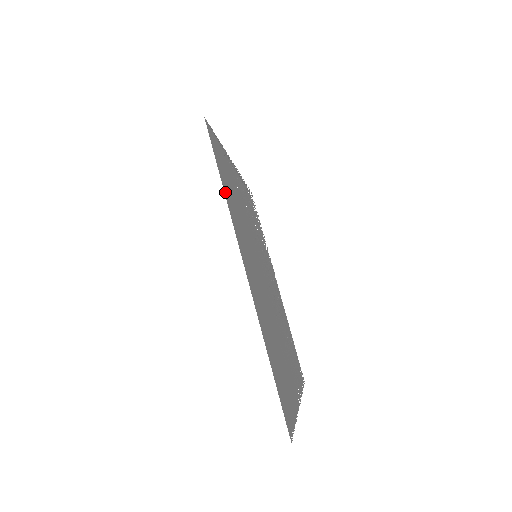
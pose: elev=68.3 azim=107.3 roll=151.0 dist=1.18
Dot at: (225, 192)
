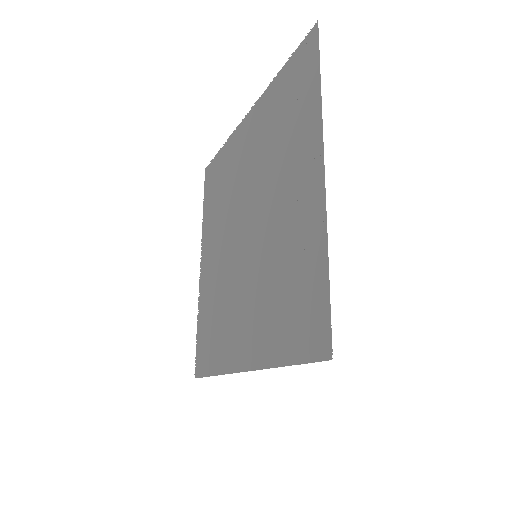
Dot at: (280, 359)
